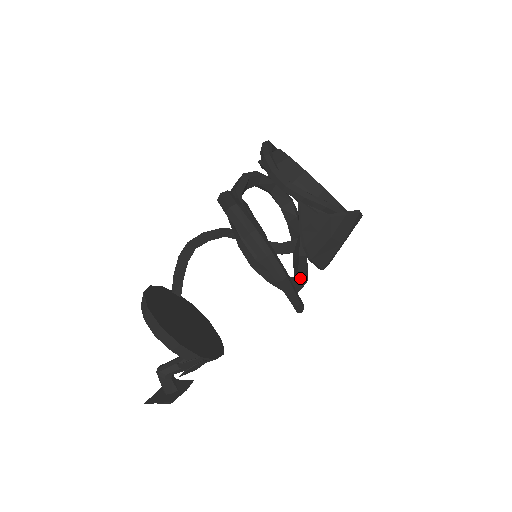
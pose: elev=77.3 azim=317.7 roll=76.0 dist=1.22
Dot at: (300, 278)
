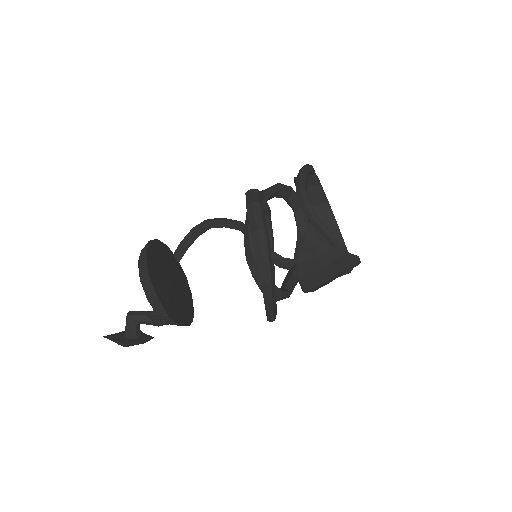
Dot at: (283, 291)
